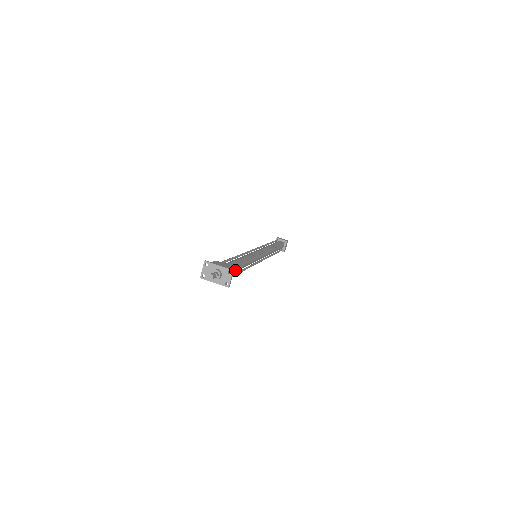
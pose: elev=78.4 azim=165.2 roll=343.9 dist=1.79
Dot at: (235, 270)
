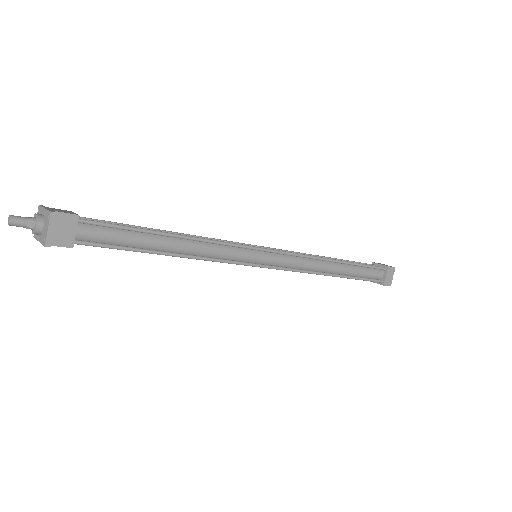
Dot at: (122, 239)
